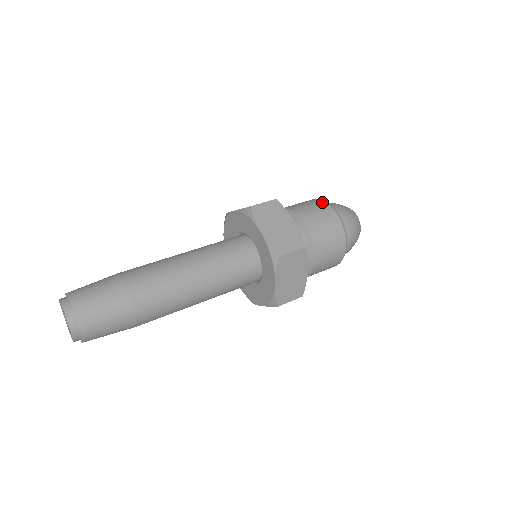
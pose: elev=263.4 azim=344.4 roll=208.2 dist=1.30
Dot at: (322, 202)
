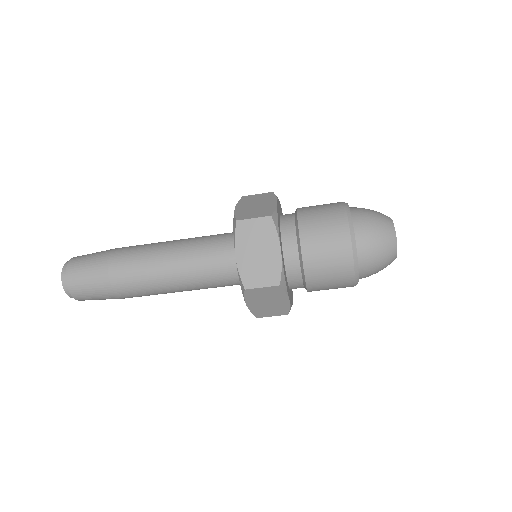
Dot at: (343, 219)
